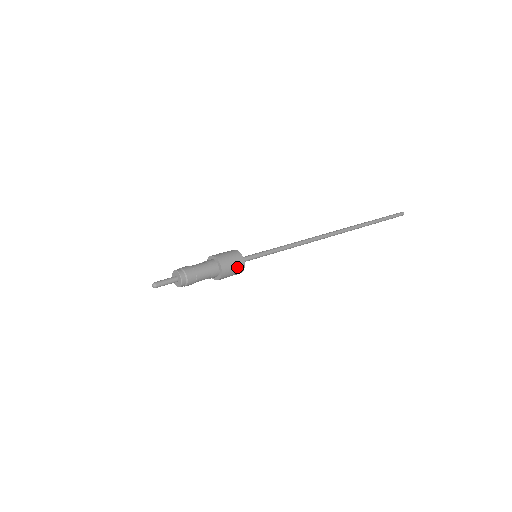
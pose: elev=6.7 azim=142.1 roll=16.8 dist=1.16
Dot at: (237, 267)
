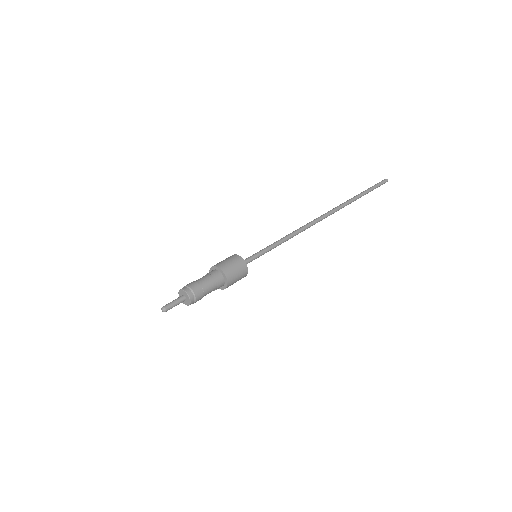
Dot at: (241, 277)
